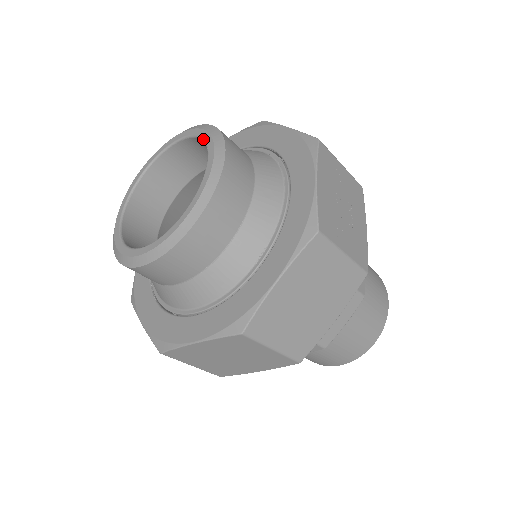
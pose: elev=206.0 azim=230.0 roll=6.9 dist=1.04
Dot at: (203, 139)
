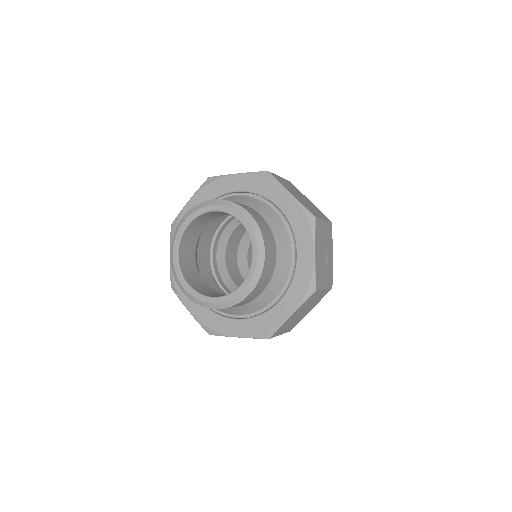
Dot at: (244, 227)
